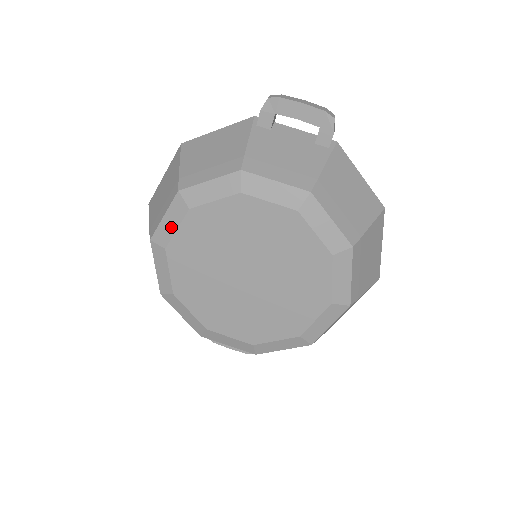
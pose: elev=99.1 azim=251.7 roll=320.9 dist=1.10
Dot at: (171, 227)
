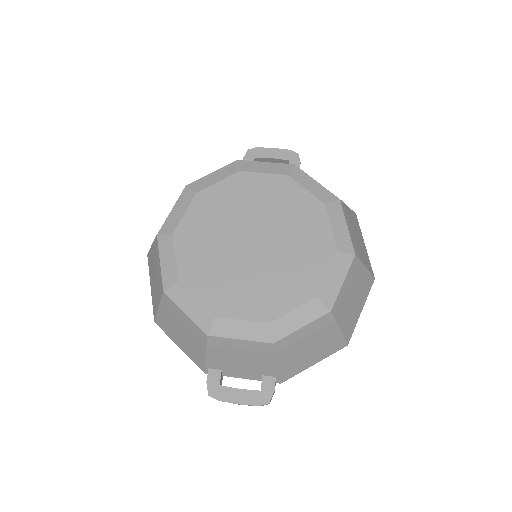
Dot at: (179, 214)
